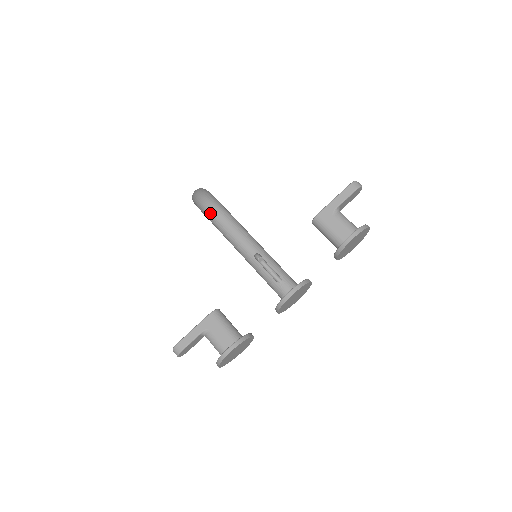
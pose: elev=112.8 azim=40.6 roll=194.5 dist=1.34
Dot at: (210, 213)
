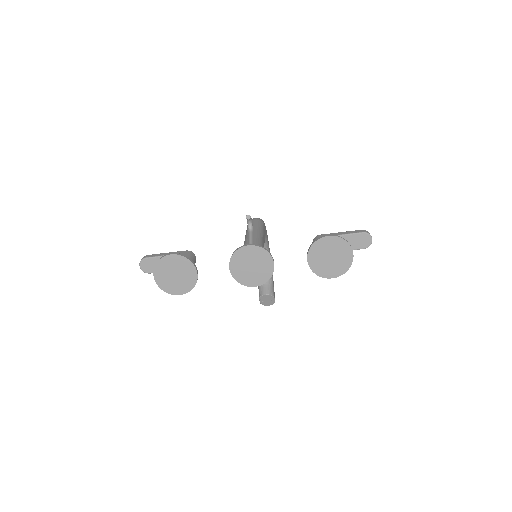
Dot at: occluded
